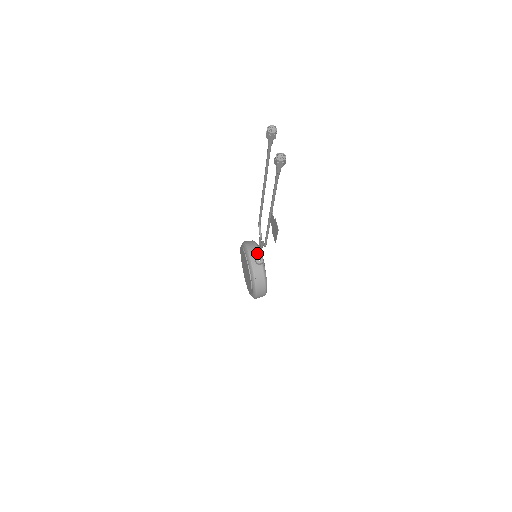
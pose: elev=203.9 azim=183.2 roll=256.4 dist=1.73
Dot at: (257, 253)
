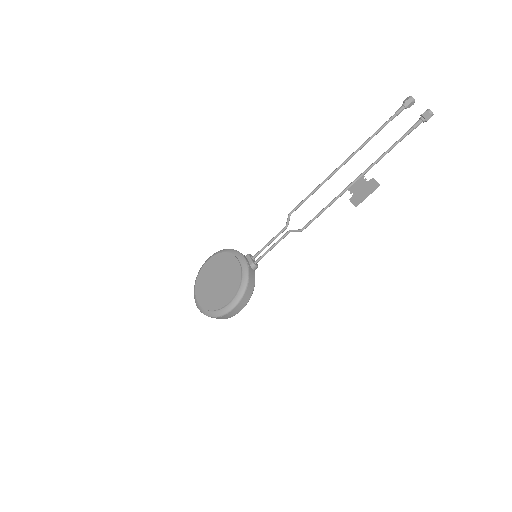
Dot at: (255, 255)
